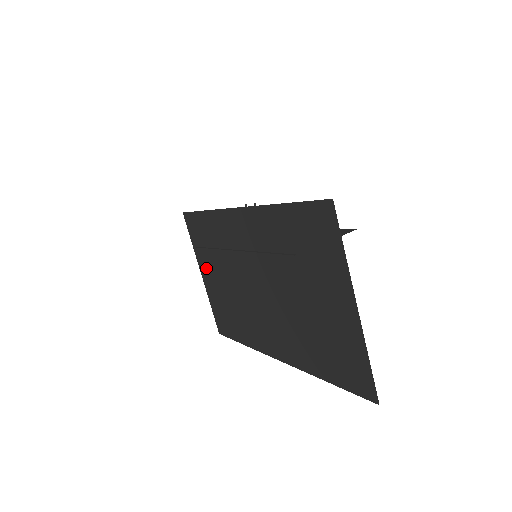
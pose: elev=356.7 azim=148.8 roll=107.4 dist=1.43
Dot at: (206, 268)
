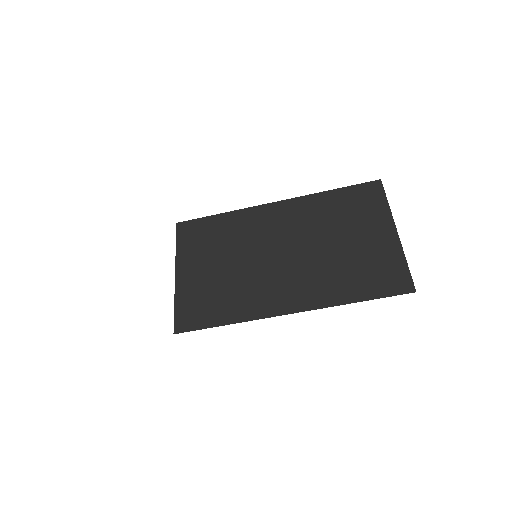
Dot at: (191, 263)
